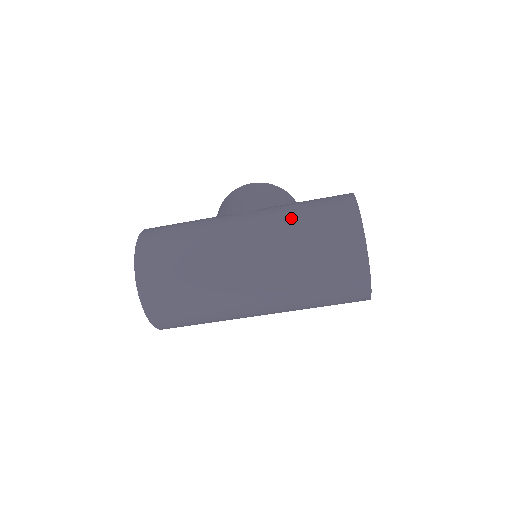
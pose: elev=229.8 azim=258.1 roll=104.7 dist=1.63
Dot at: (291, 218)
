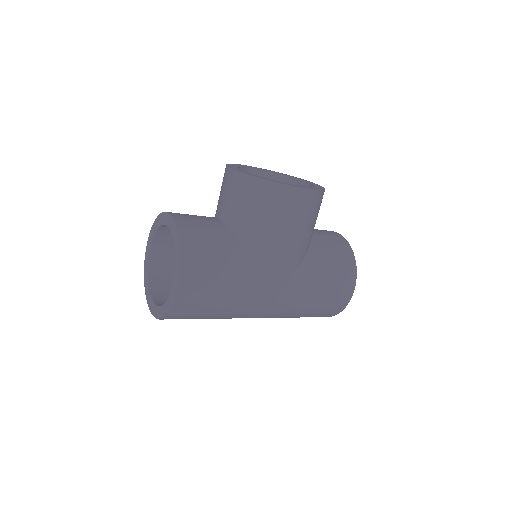
Dot at: (304, 306)
